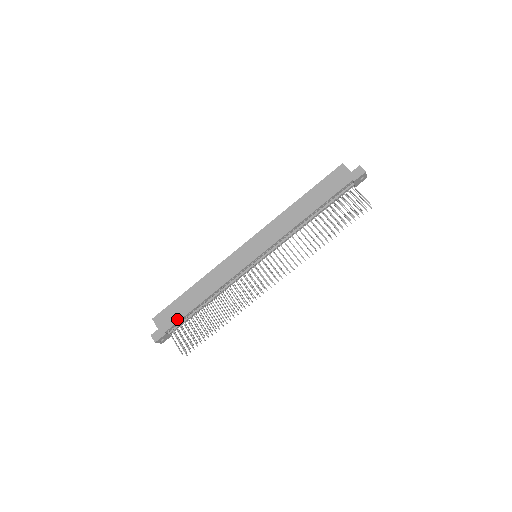
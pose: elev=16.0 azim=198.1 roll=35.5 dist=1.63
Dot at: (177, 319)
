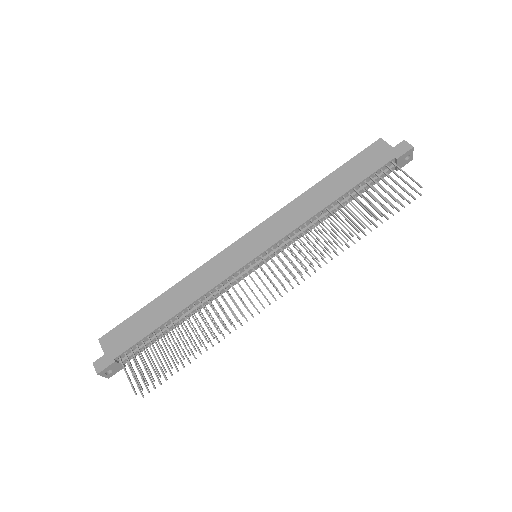
Dot at: (134, 340)
